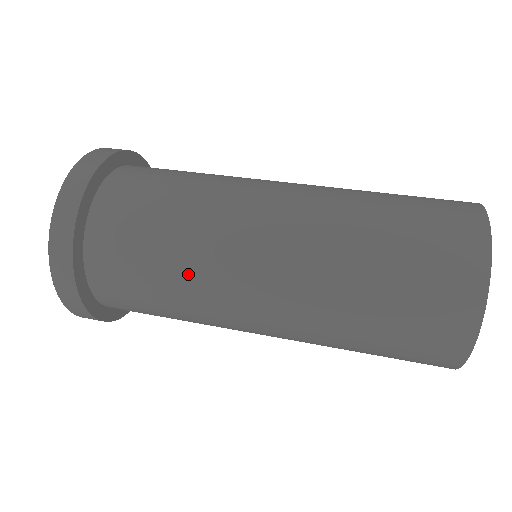
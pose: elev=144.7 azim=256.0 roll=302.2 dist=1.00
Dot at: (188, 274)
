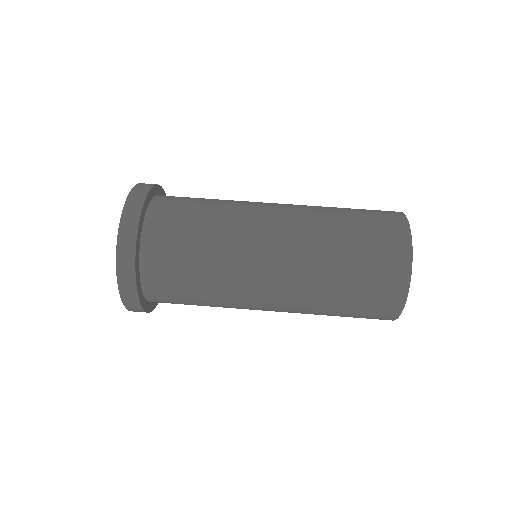
Dot at: (219, 261)
